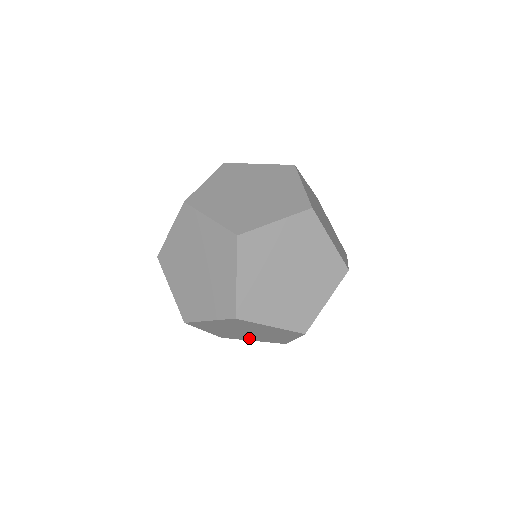
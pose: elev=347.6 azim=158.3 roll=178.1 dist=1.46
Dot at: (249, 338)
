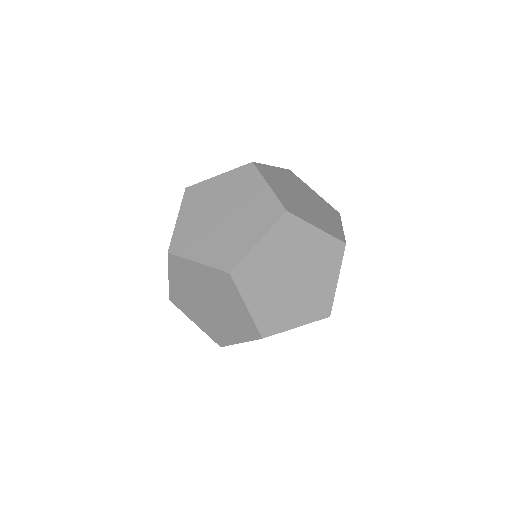
Dot at: (230, 333)
